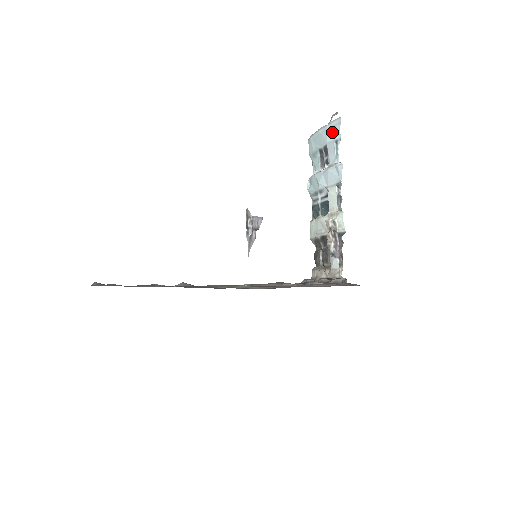
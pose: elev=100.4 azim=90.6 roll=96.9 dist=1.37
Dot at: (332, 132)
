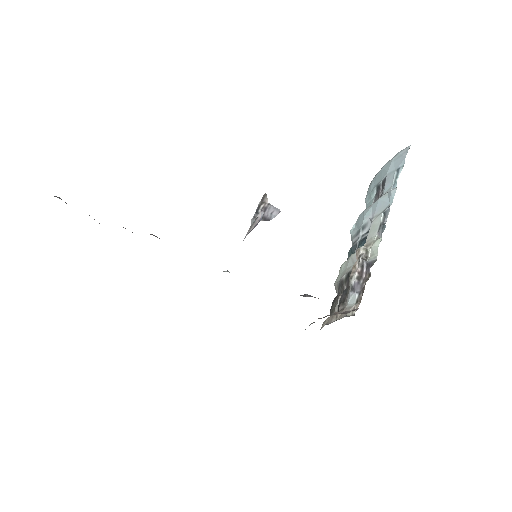
Dot at: (396, 162)
